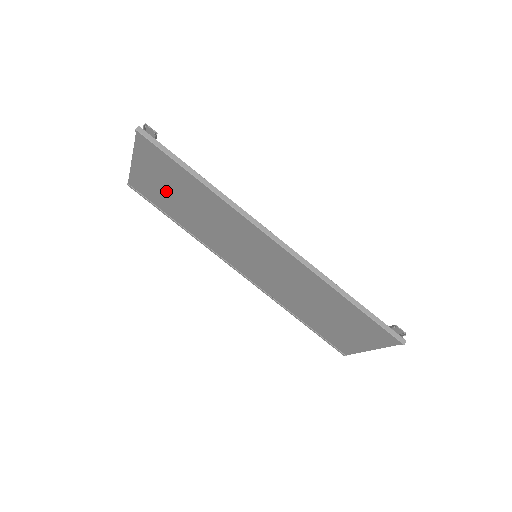
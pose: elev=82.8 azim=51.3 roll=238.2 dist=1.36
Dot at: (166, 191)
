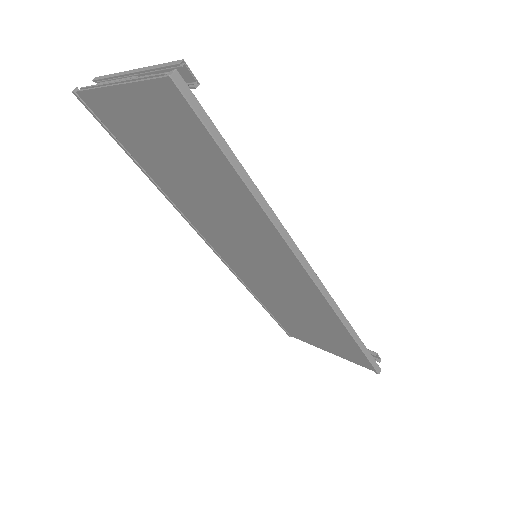
Dot at: (159, 147)
